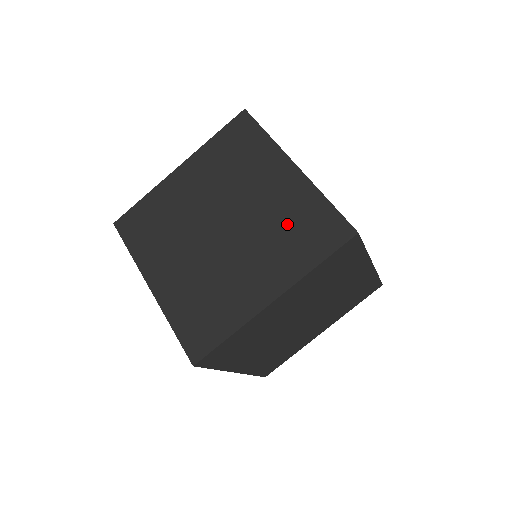
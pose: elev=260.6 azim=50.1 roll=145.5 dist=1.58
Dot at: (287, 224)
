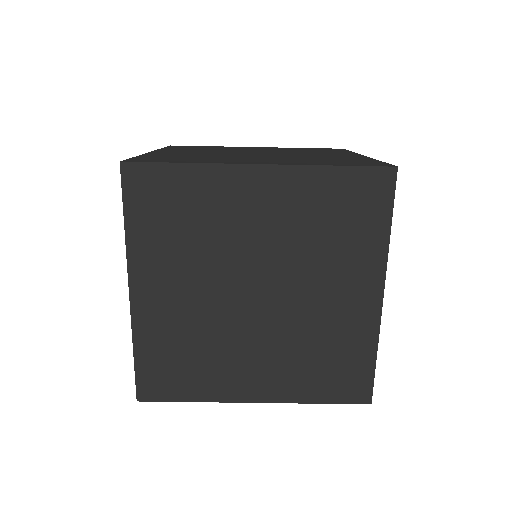
Dot at: (323, 348)
